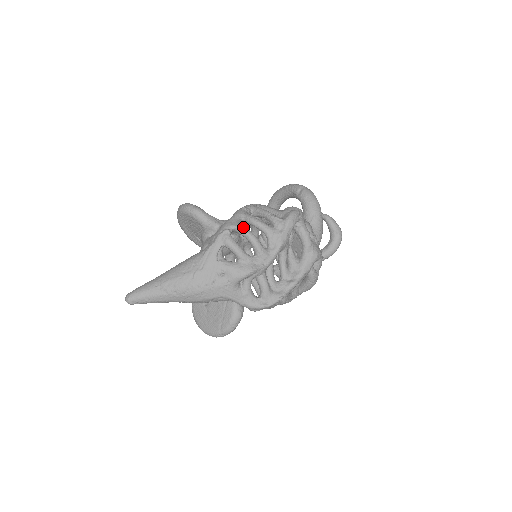
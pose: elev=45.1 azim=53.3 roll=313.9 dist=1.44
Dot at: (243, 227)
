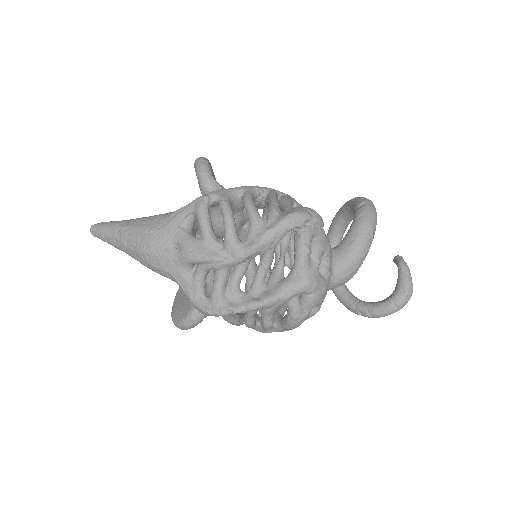
Dot at: (225, 201)
